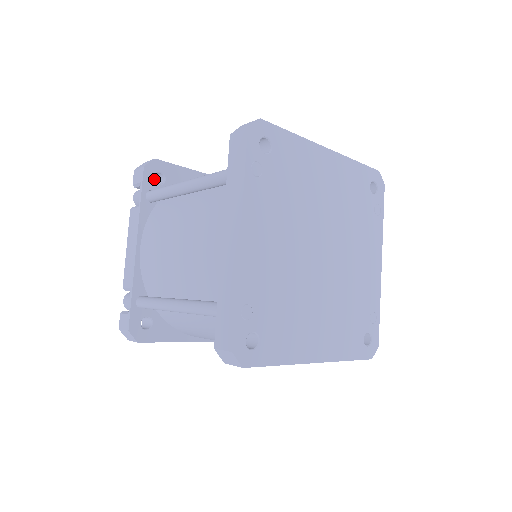
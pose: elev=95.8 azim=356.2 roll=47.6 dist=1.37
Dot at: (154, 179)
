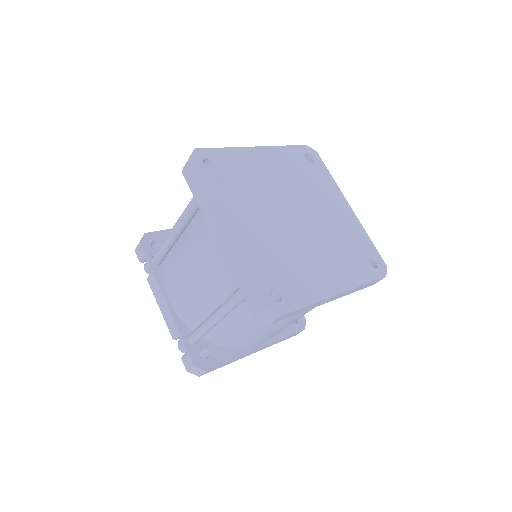
Dot at: occluded
